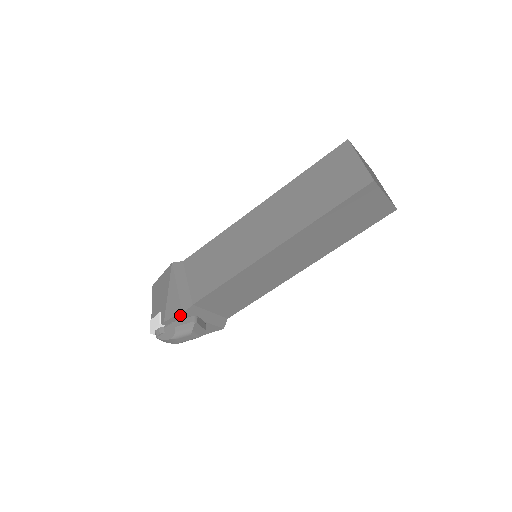
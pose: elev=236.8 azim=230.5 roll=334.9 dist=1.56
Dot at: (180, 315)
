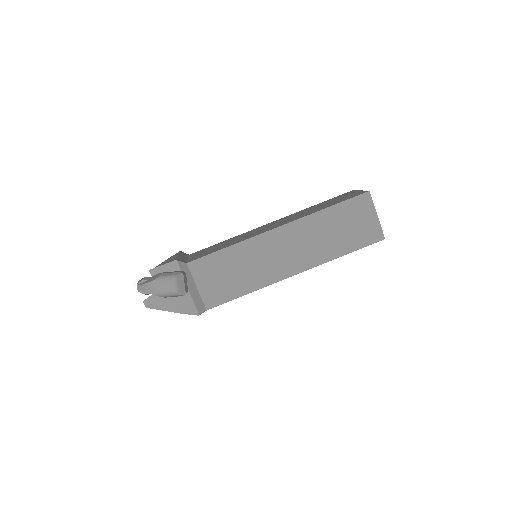
Dot at: (172, 264)
